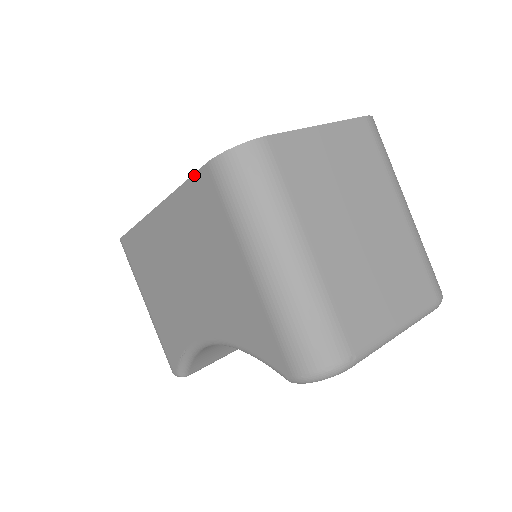
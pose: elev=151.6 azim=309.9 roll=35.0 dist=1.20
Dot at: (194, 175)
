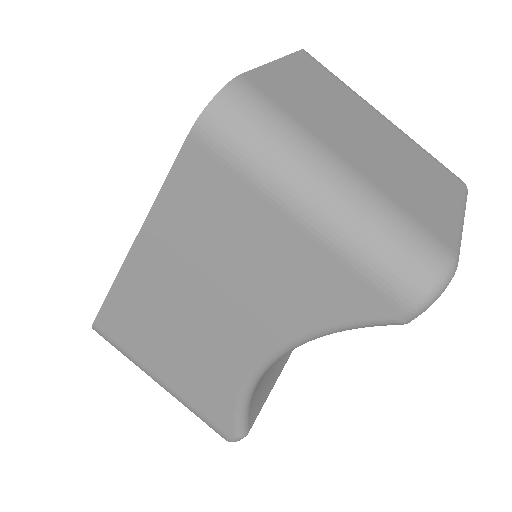
Dot at: (175, 162)
